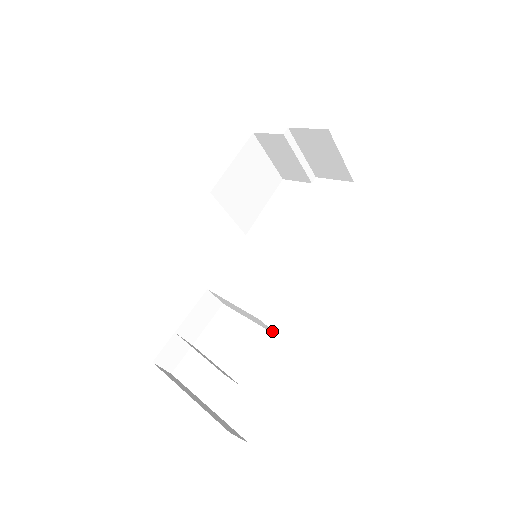
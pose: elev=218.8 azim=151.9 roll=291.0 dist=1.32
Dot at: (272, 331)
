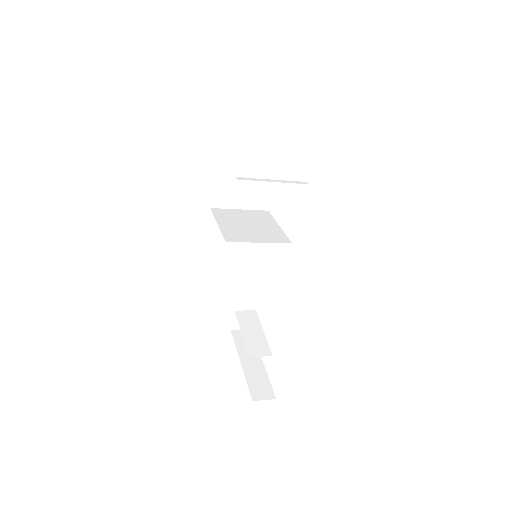
Dot at: occluded
